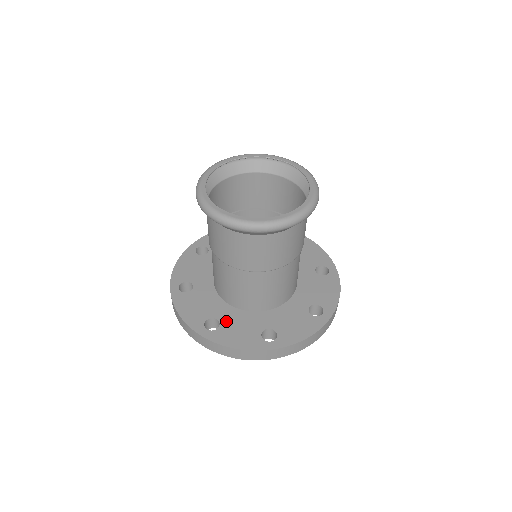
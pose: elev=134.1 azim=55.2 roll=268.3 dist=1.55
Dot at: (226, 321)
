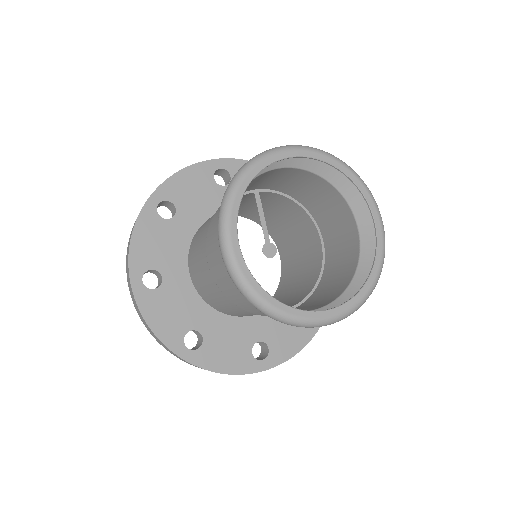
Dot at: (169, 288)
